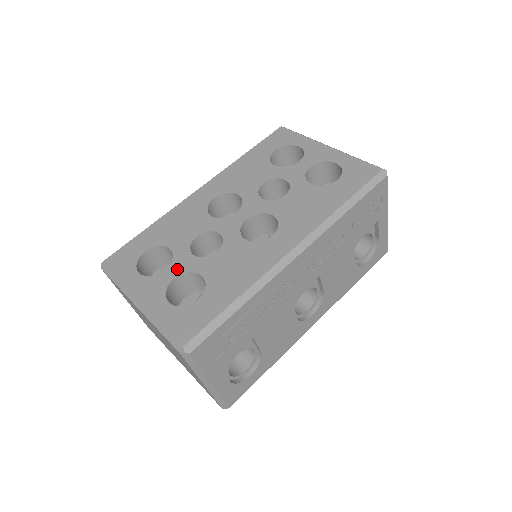
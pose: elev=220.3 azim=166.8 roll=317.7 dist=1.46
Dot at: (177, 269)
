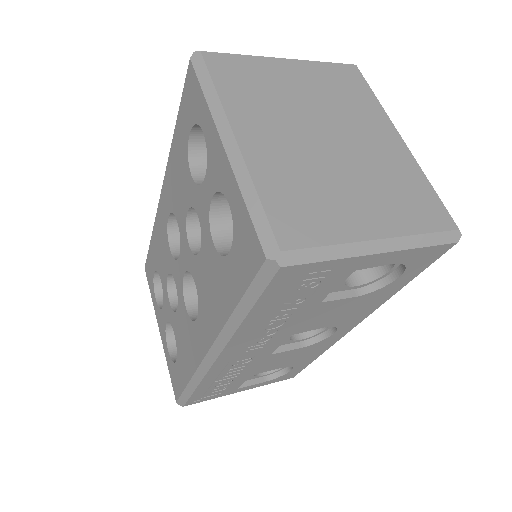
Dot at: (166, 313)
